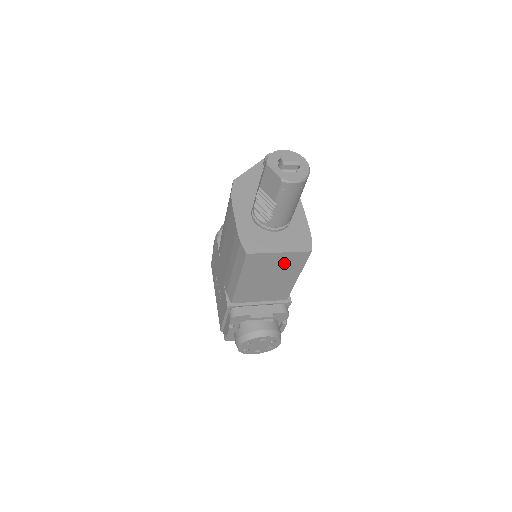
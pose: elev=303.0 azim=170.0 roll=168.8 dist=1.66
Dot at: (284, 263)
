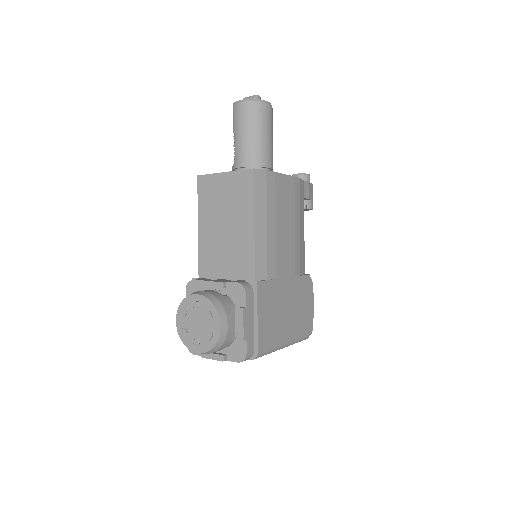
Dot at: (233, 193)
